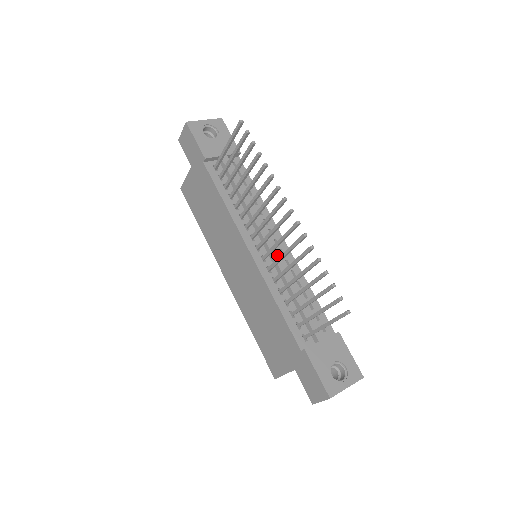
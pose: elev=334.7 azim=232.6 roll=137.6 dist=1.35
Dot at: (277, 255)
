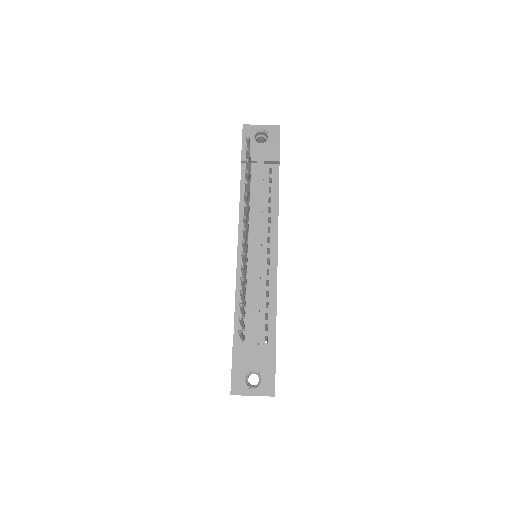
Dot at: (257, 262)
